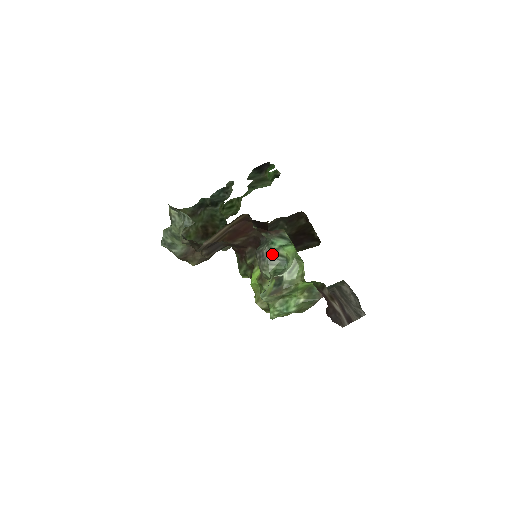
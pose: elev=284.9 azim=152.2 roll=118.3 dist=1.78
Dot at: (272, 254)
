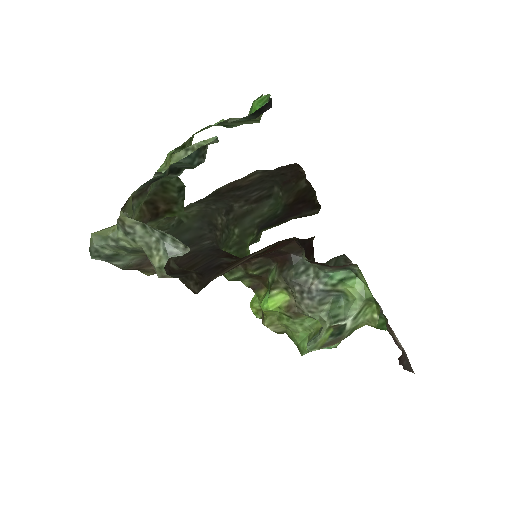
Dot at: (326, 291)
